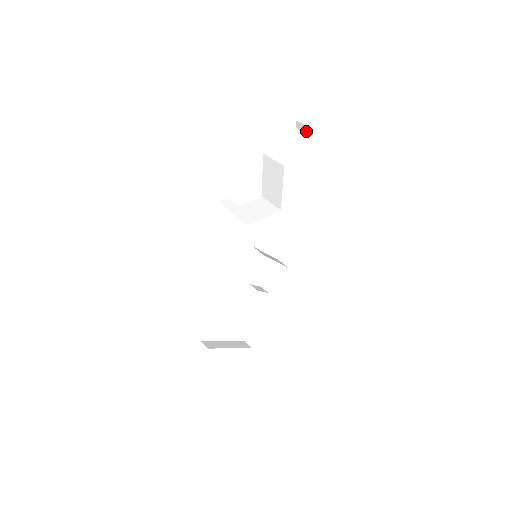
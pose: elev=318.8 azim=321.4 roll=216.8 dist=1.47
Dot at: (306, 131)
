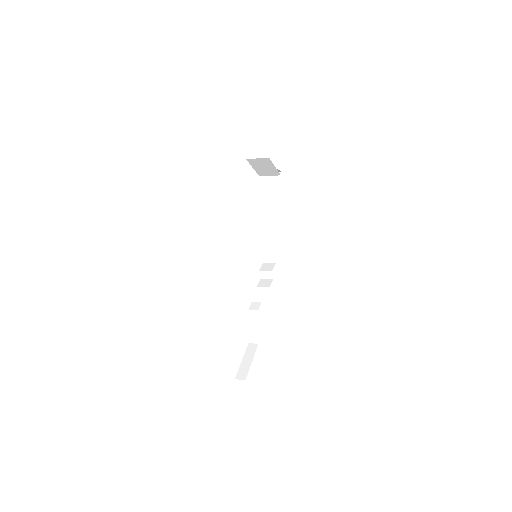
Dot at: occluded
